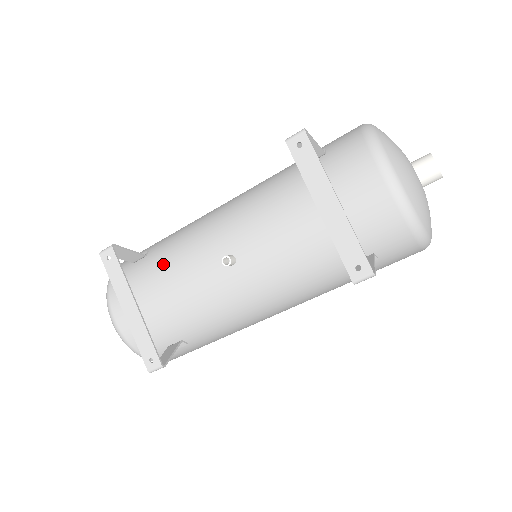
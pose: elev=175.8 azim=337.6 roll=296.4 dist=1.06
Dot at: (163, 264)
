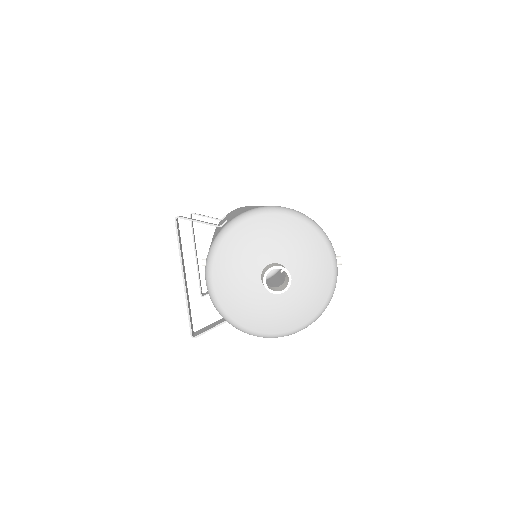
Dot at: occluded
